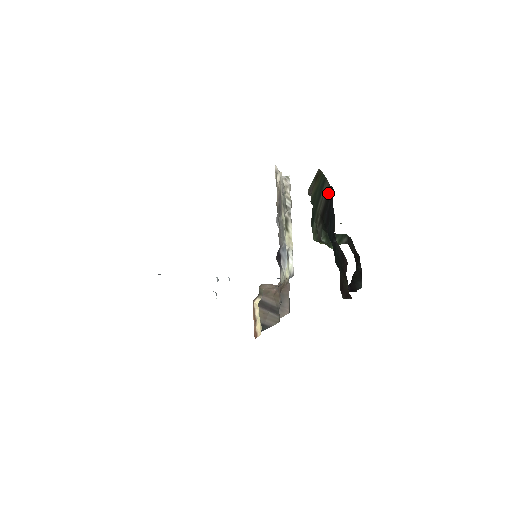
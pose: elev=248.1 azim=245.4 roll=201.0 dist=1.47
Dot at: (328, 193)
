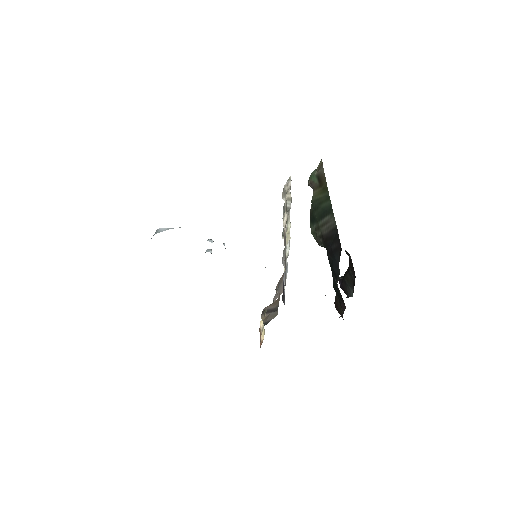
Dot at: (334, 232)
